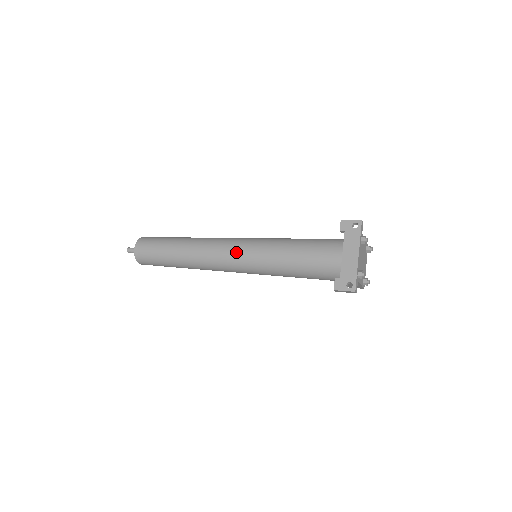
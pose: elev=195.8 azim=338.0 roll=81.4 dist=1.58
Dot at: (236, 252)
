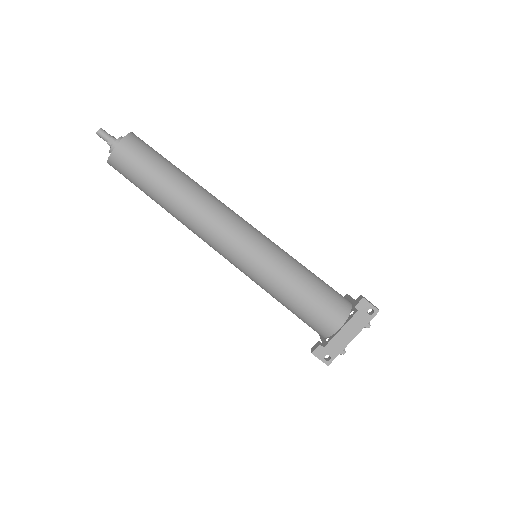
Dot at: (242, 252)
